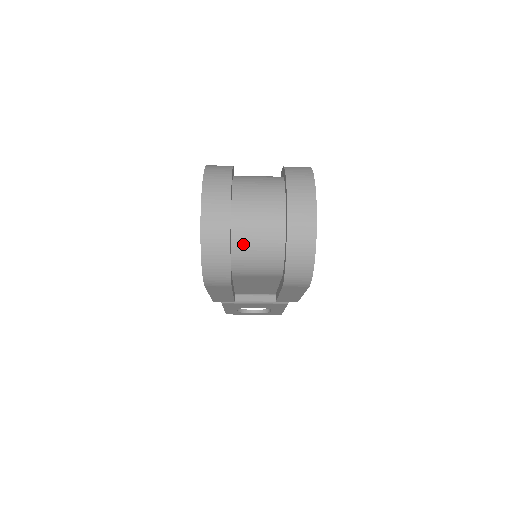
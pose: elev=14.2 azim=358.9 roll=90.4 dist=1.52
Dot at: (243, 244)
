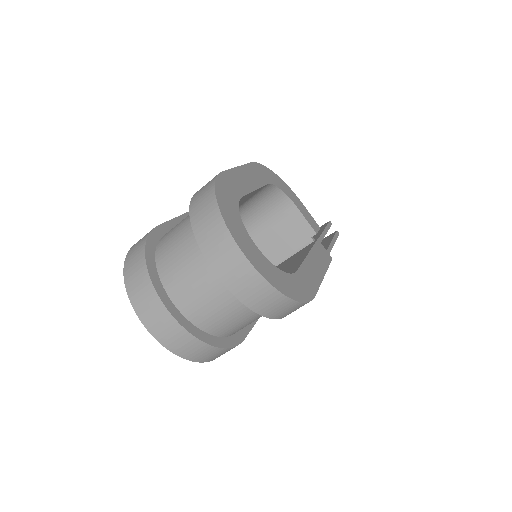
Dot at: (214, 325)
